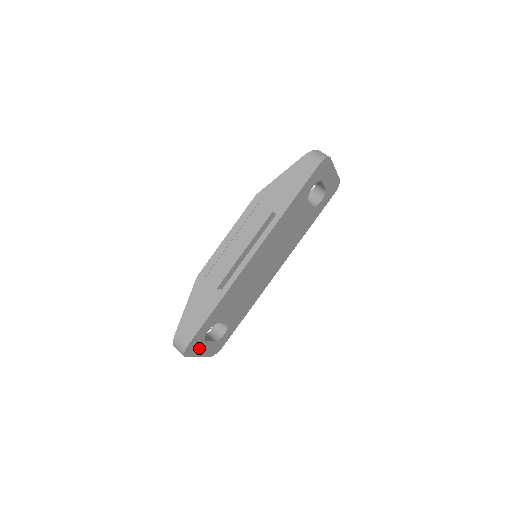
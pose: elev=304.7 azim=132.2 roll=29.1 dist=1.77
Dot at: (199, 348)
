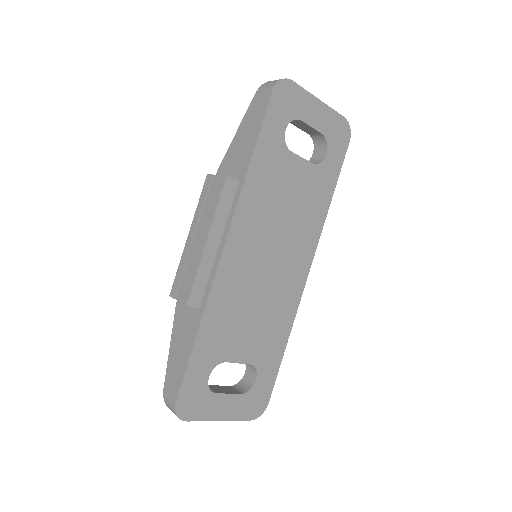
Dot at: (209, 406)
